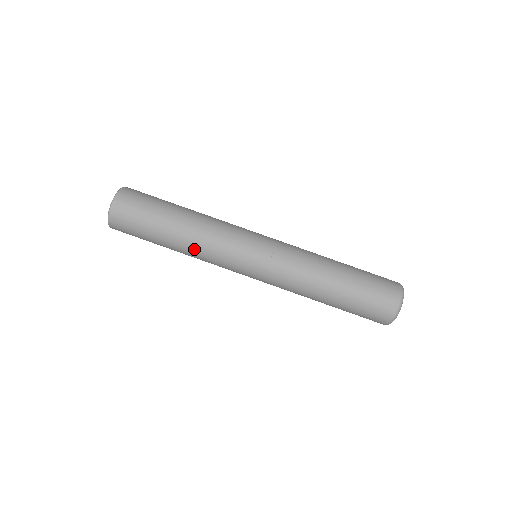
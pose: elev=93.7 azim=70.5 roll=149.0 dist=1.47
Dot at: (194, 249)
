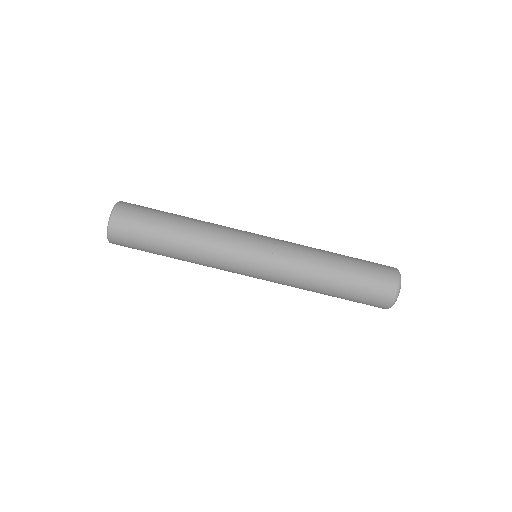
Dot at: (195, 263)
